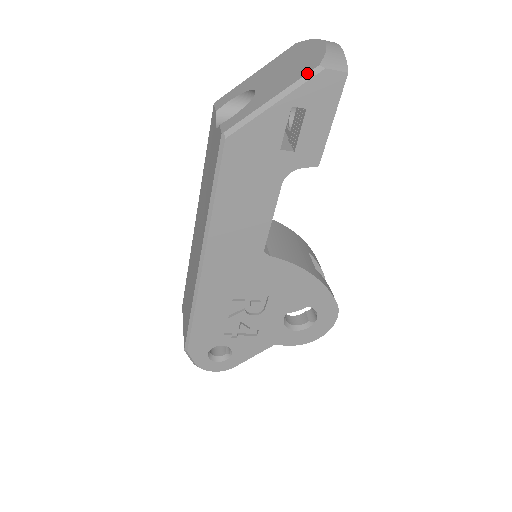
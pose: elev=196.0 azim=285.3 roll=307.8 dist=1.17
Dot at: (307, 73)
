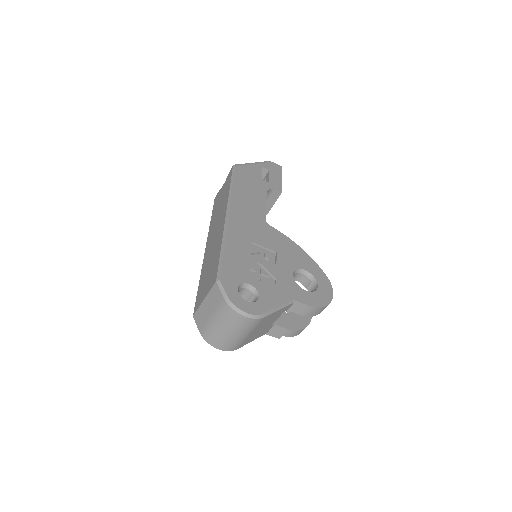
Dot at: (266, 161)
